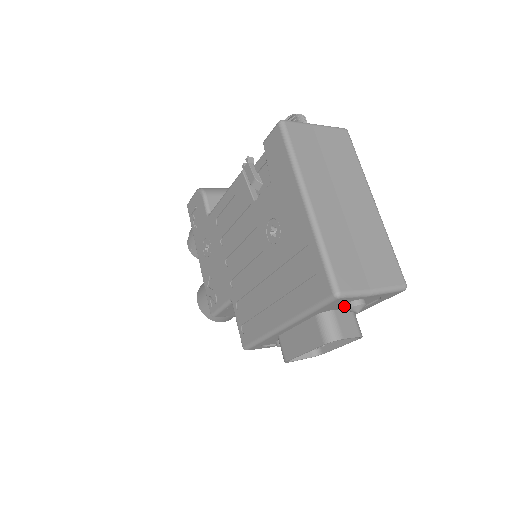
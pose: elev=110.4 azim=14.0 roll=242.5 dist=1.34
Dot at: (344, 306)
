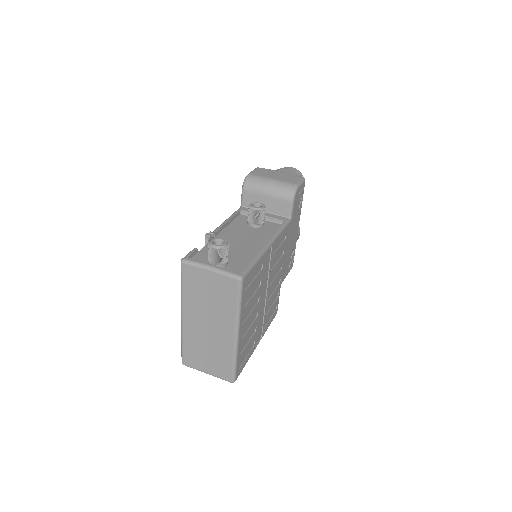
Dot at: occluded
